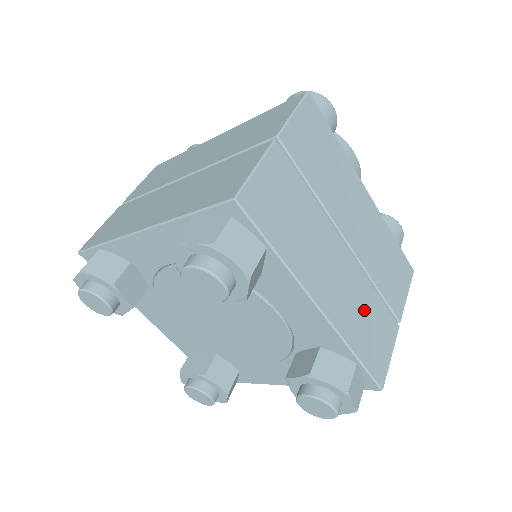
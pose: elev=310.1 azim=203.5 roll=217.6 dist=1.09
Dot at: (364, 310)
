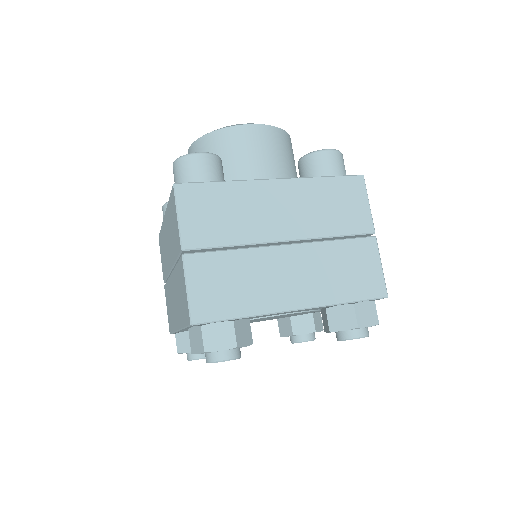
Dot at: (334, 266)
